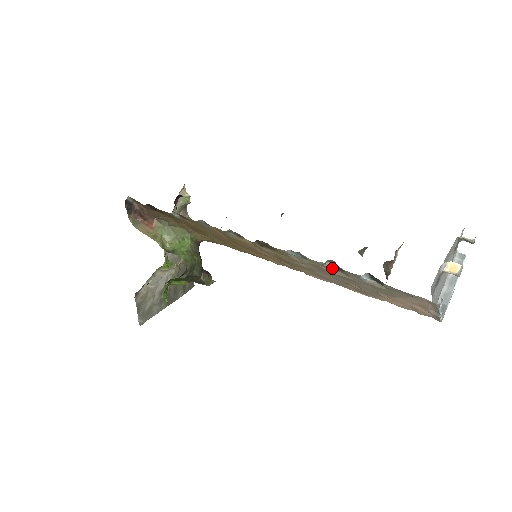
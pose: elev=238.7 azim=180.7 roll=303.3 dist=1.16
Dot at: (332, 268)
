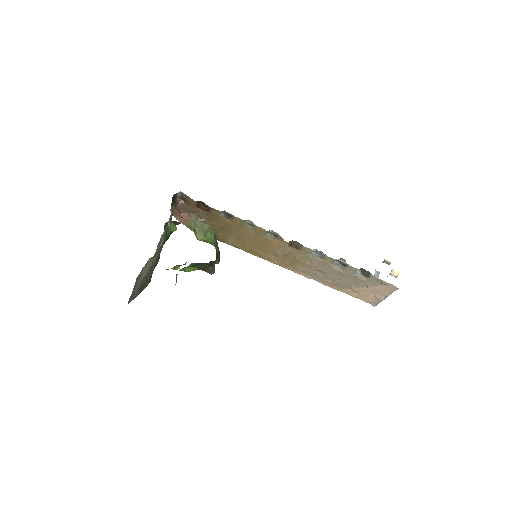
Dot at: (336, 265)
